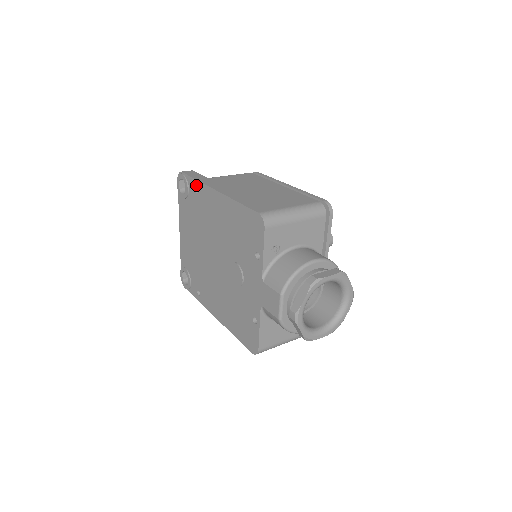
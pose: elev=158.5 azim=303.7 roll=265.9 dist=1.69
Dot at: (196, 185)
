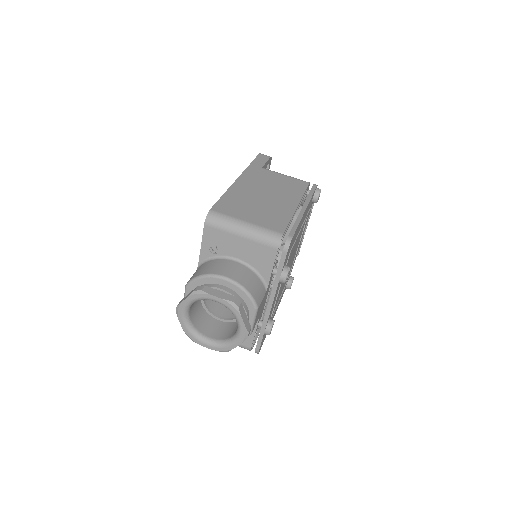
Dot at: occluded
